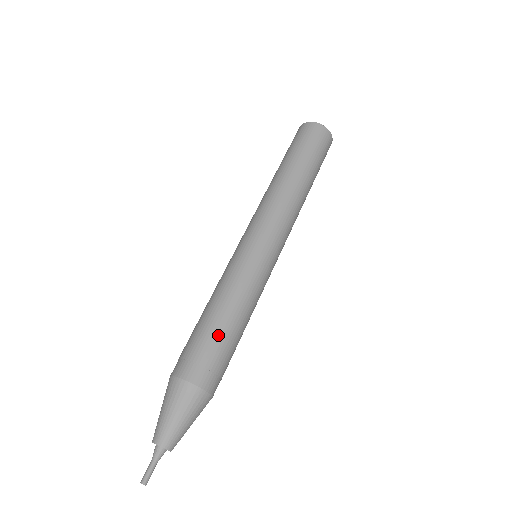
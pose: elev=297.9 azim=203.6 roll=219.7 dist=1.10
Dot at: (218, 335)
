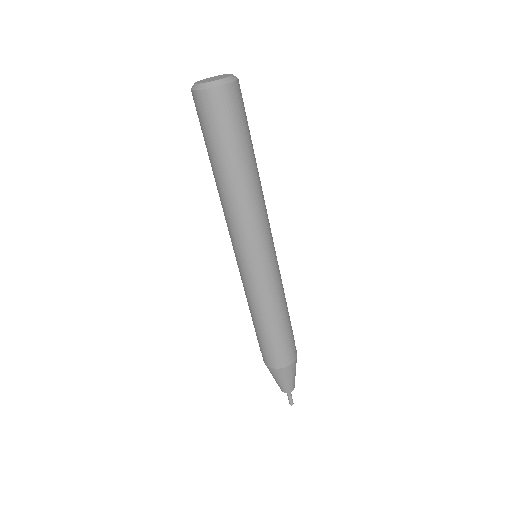
Dot at: (284, 334)
